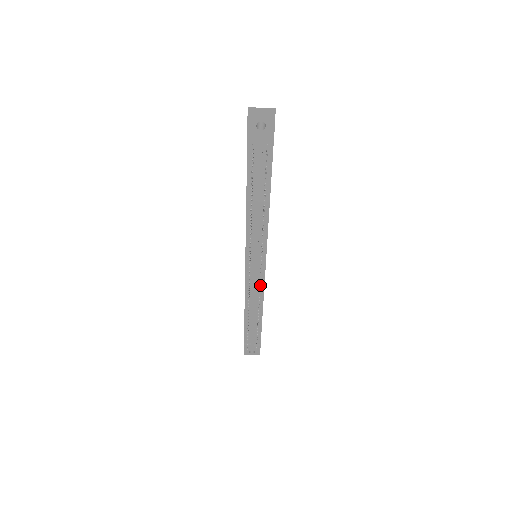
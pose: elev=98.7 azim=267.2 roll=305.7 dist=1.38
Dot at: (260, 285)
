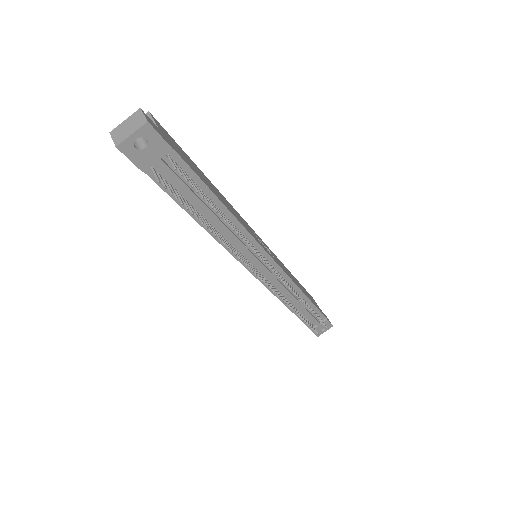
Dot at: (283, 281)
